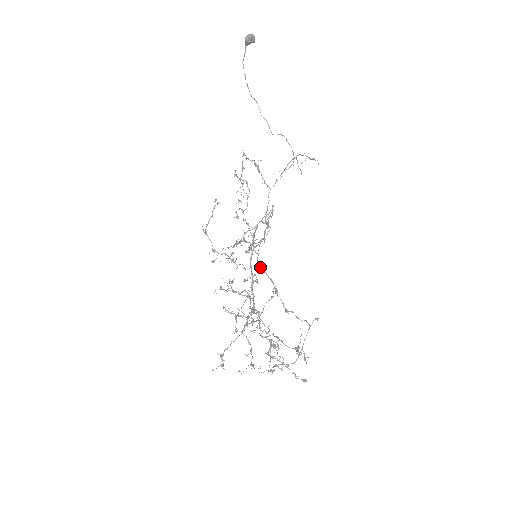
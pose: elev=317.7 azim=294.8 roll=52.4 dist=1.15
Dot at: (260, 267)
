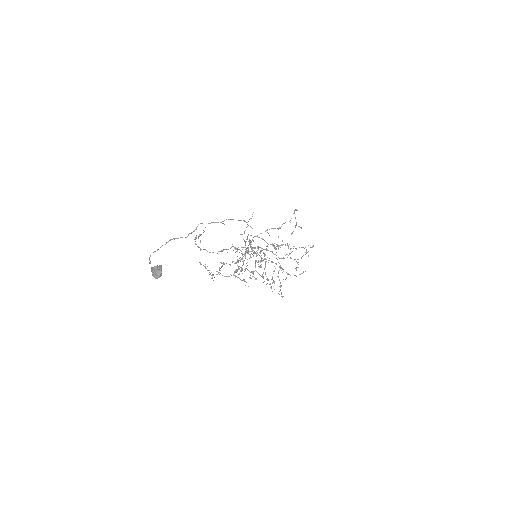
Dot at: occluded
